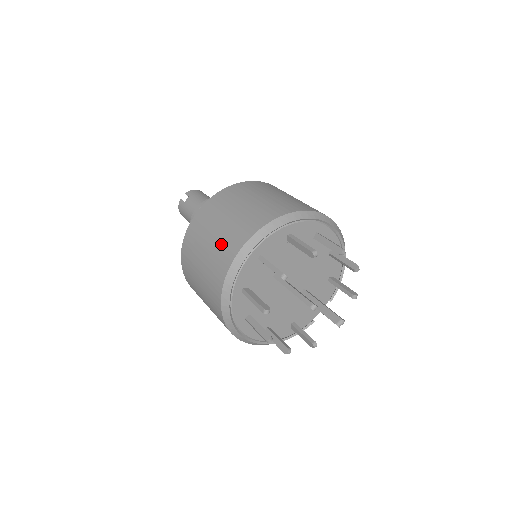
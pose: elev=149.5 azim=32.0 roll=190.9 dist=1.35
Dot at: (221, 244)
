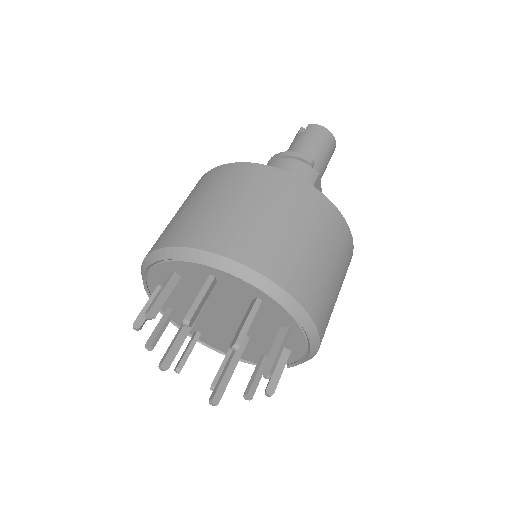
Dot at: (168, 227)
